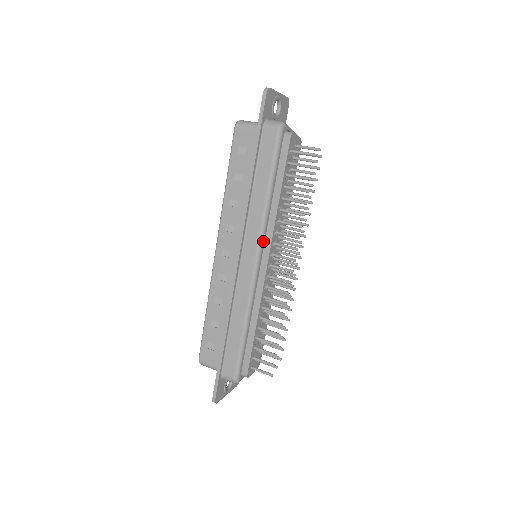
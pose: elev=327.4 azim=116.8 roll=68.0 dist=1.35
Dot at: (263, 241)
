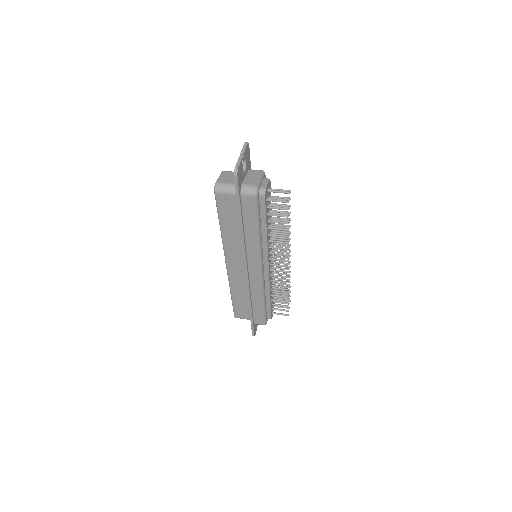
Dot at: (262, 258)
